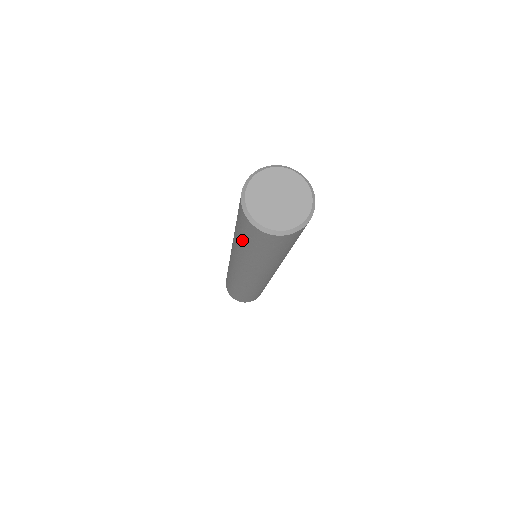
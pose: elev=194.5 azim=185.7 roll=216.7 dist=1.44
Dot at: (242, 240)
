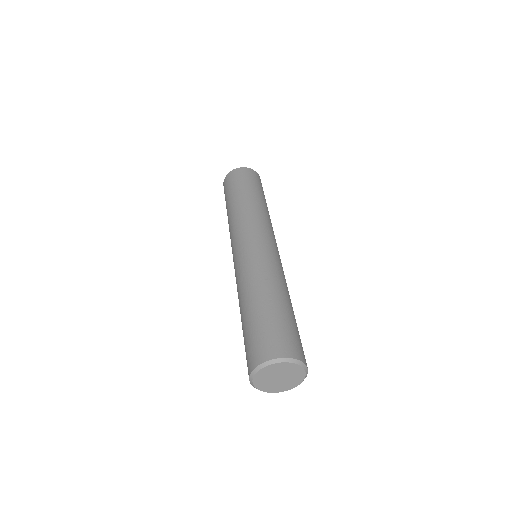
Dot at: occluded
